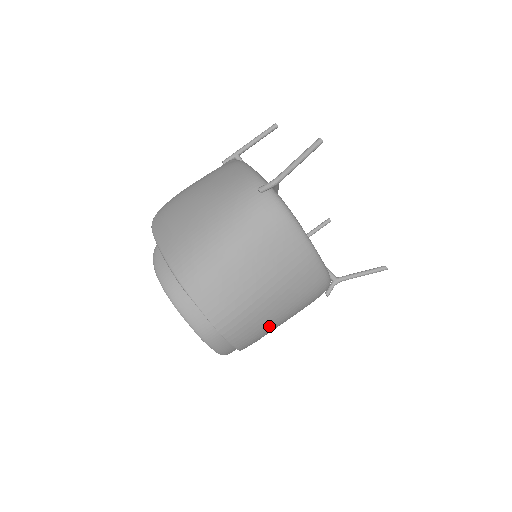
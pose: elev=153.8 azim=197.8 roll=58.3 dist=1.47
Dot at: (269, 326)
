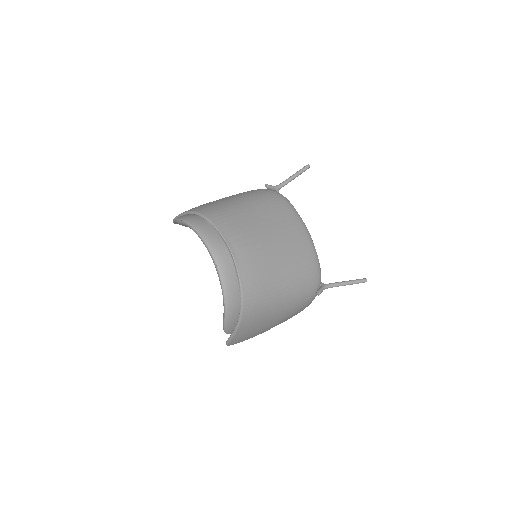
Dot at: (272, 281)
